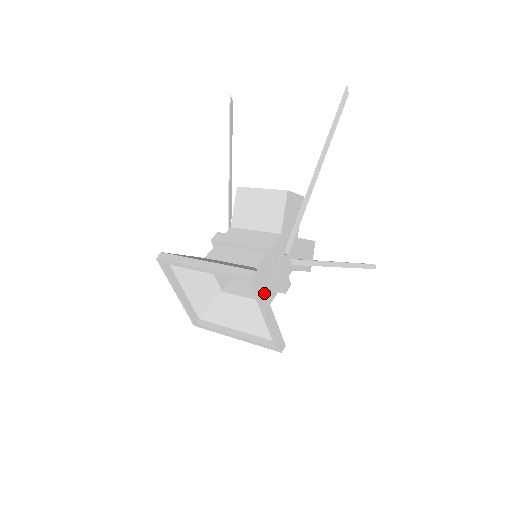
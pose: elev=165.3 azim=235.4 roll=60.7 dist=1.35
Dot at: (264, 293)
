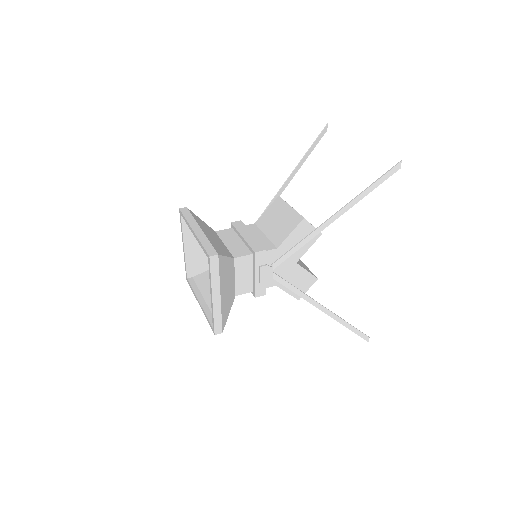
Dot at: (218, 276)
